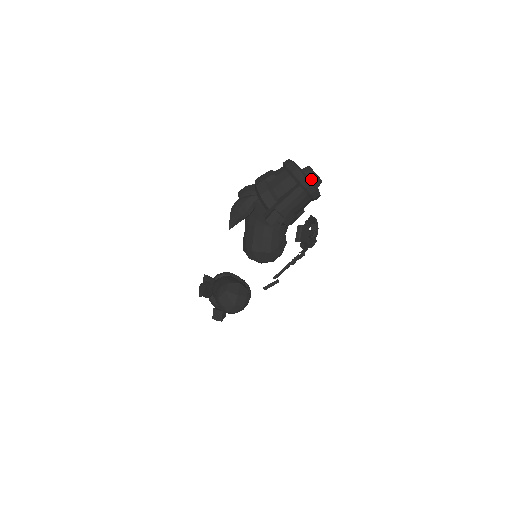
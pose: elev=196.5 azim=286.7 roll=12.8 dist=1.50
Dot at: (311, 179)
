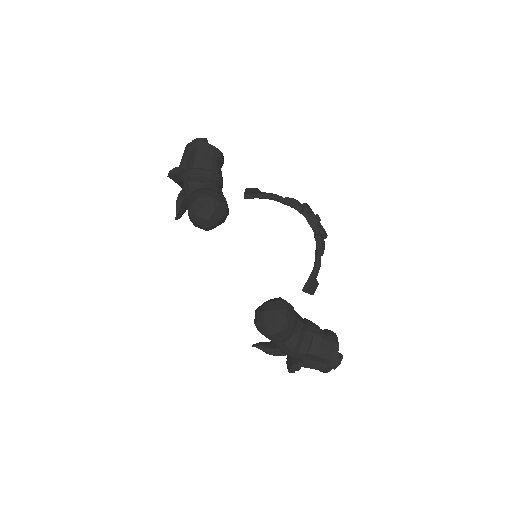
Dot at: occluded
